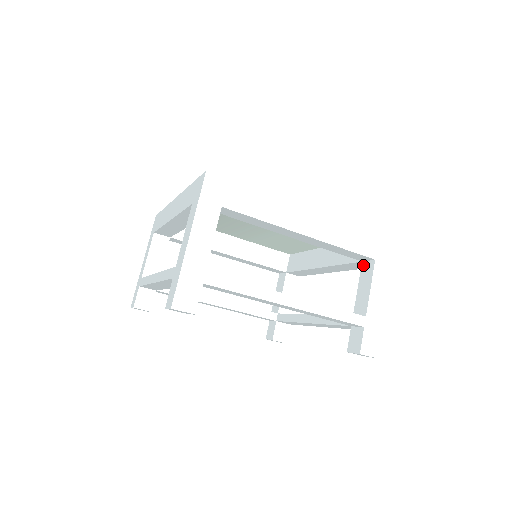
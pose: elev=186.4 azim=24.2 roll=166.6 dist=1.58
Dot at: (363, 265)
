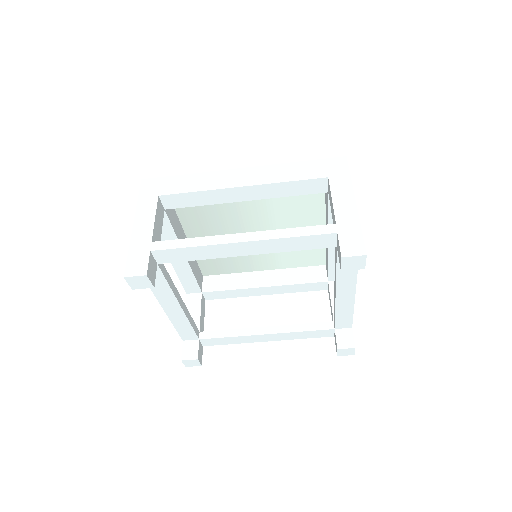
Dot at: (328, 193)
